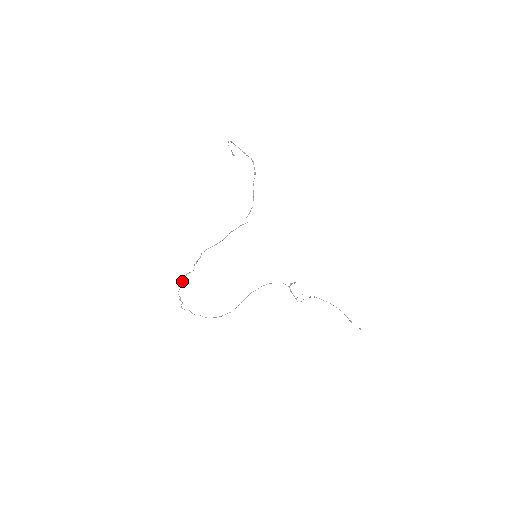
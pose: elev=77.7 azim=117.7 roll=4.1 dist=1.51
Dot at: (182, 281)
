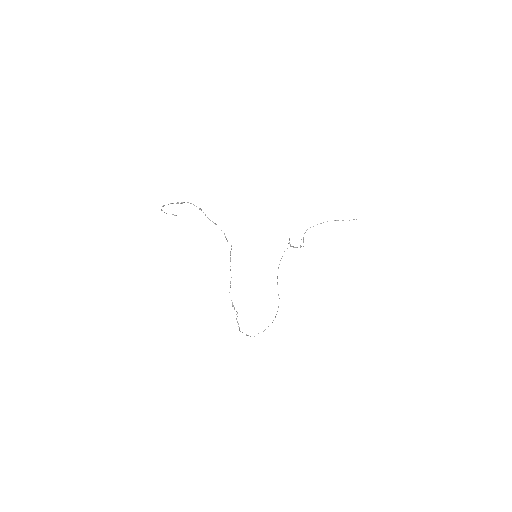
Dot at: occluded
